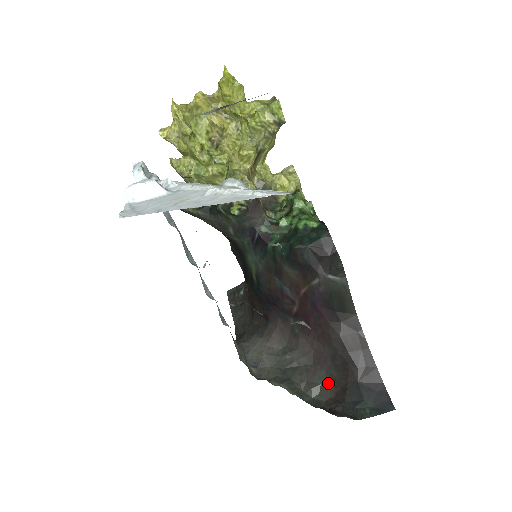
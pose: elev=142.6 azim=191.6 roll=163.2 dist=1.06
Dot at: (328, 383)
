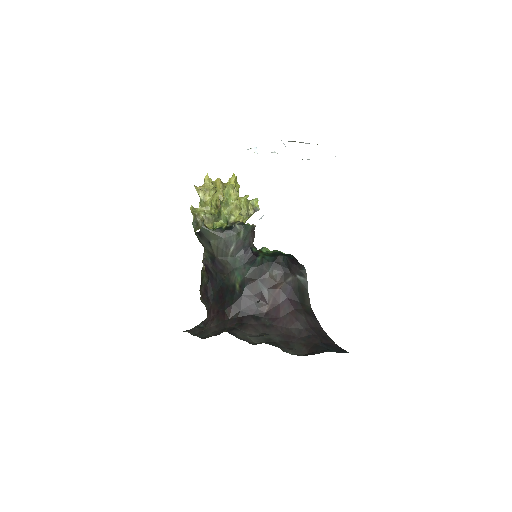
Dot at: (300, 348)
